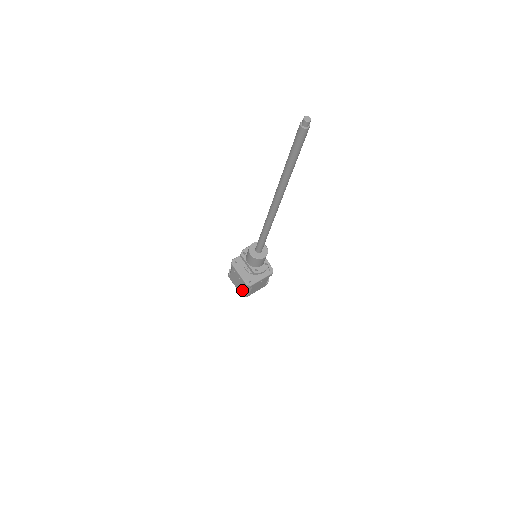
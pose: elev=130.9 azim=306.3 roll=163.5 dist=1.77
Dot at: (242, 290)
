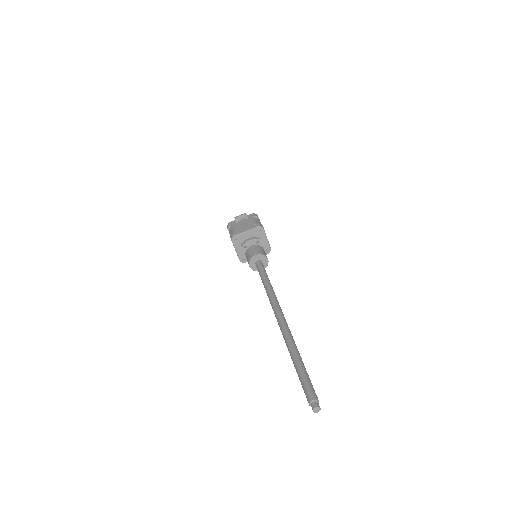
Dot at: occluded
